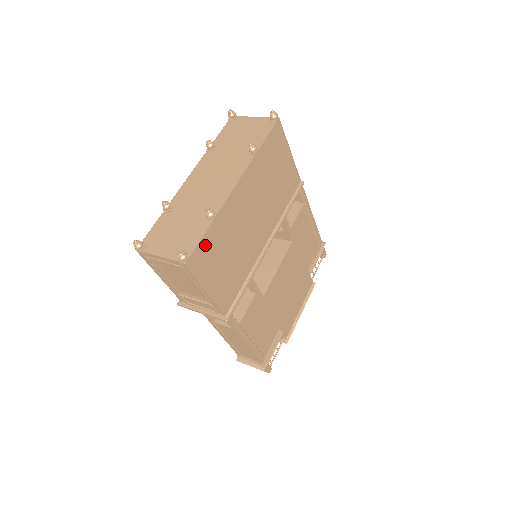
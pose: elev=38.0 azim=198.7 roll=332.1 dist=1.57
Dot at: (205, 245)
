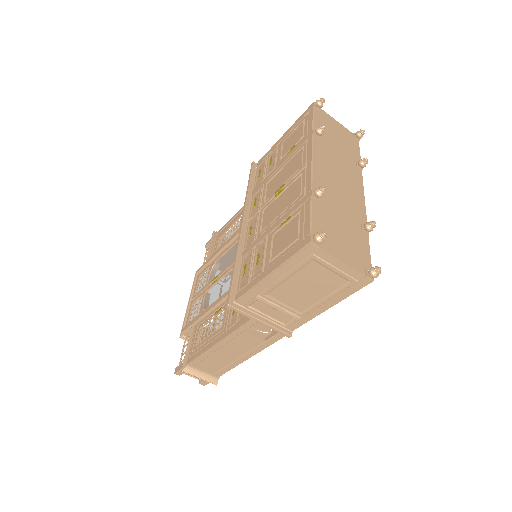
Dot at: occluded
